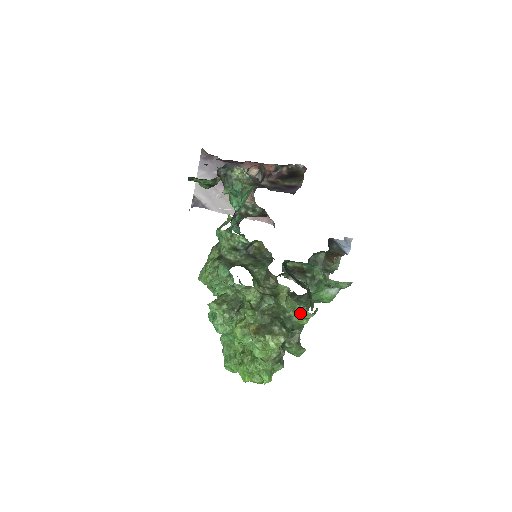
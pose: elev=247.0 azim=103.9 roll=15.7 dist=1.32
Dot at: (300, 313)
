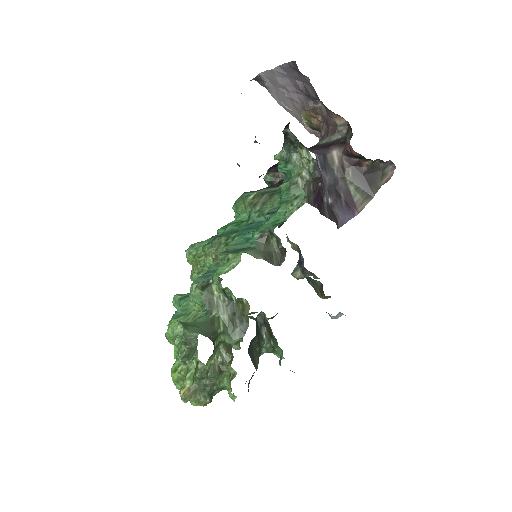
Dot at: (230, 396)
